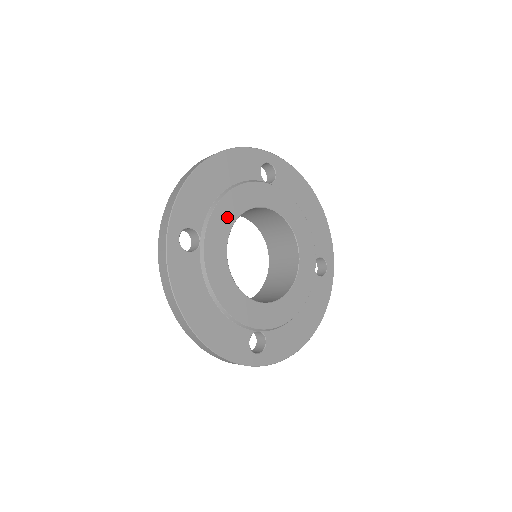
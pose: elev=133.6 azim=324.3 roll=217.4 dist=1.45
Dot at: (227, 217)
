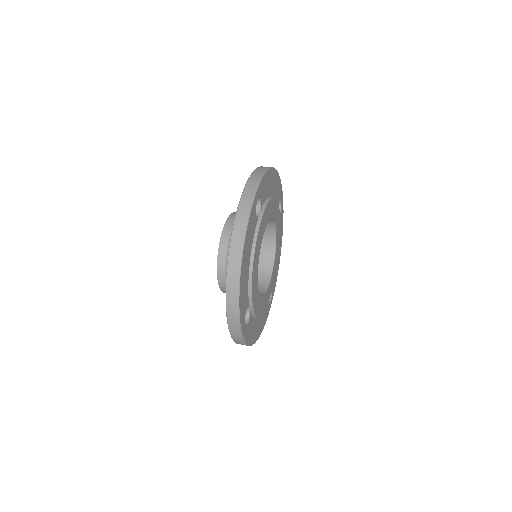
Dot at: (255, 277)
